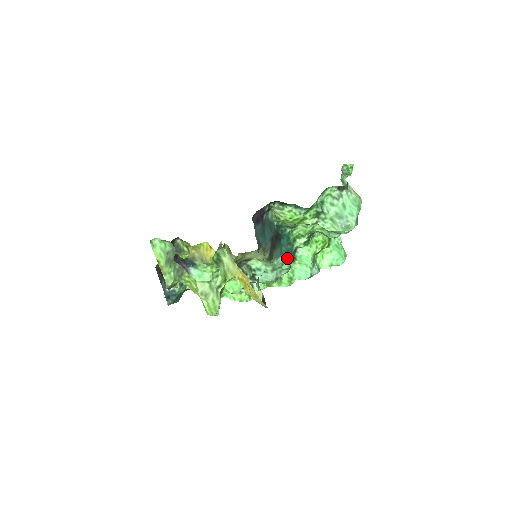
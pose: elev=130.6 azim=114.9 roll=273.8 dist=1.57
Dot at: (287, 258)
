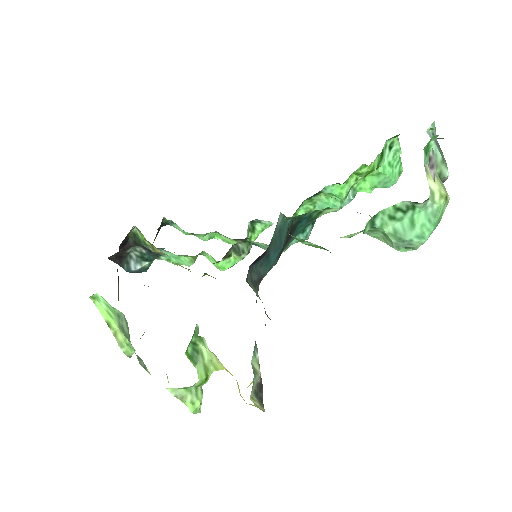
Dot at: (305, 233)
